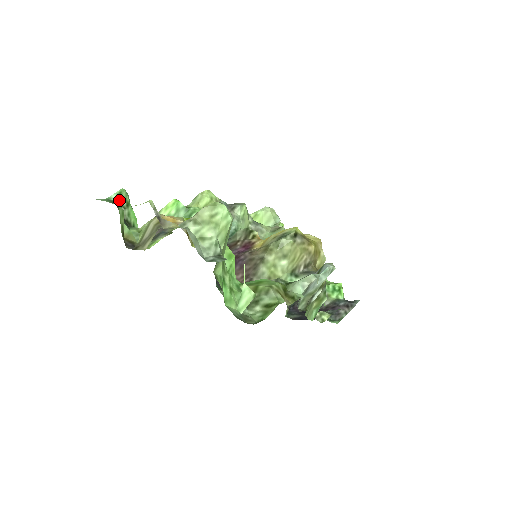
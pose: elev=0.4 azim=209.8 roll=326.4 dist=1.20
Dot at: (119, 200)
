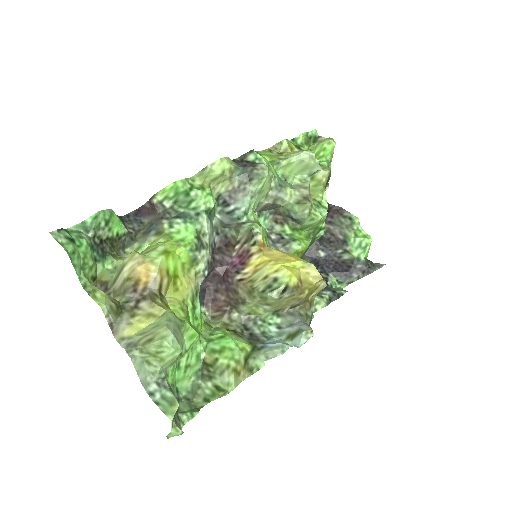
Dot at: (95, 225)
